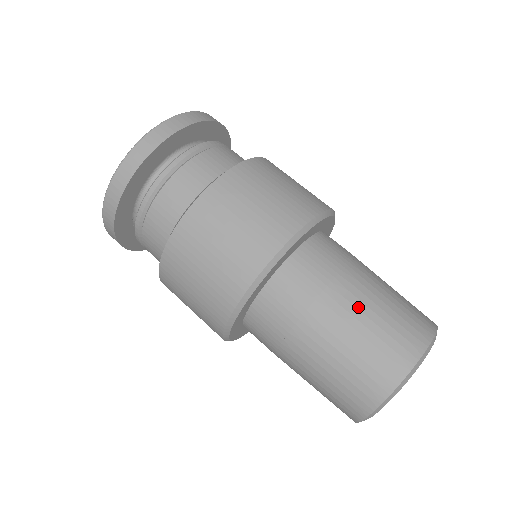
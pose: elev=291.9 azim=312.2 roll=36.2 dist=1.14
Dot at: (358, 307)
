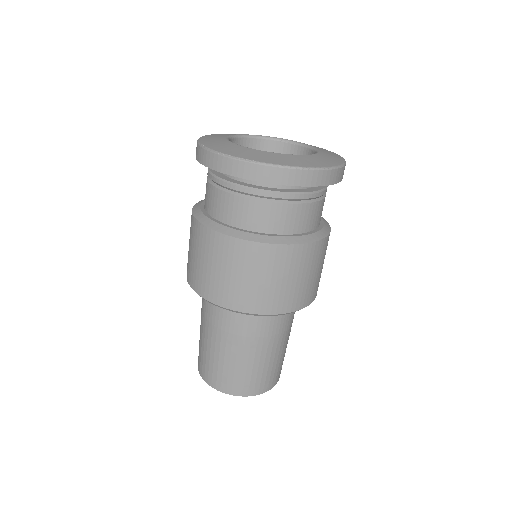
Dot at: (211, 345)
